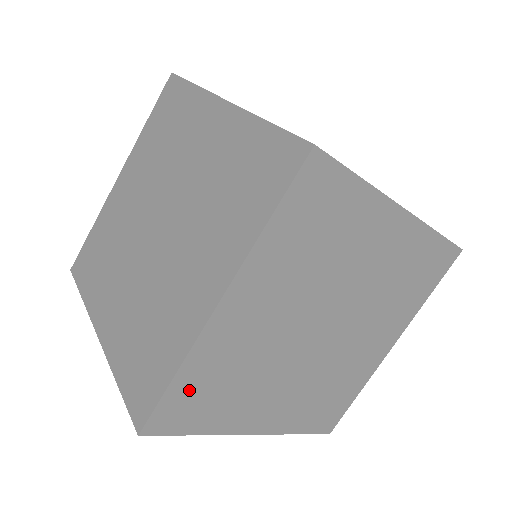
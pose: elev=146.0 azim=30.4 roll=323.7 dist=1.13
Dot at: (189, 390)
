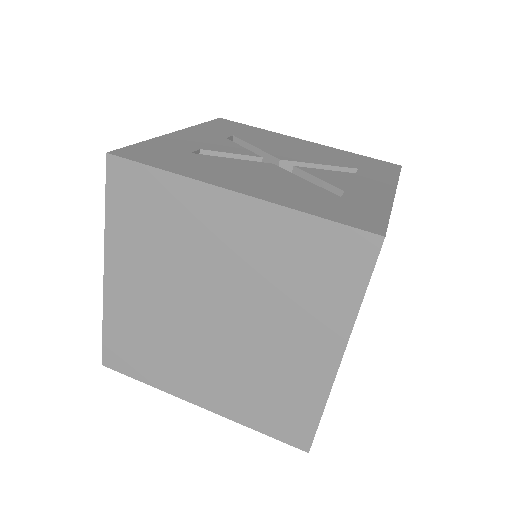
Dot at: occluded
